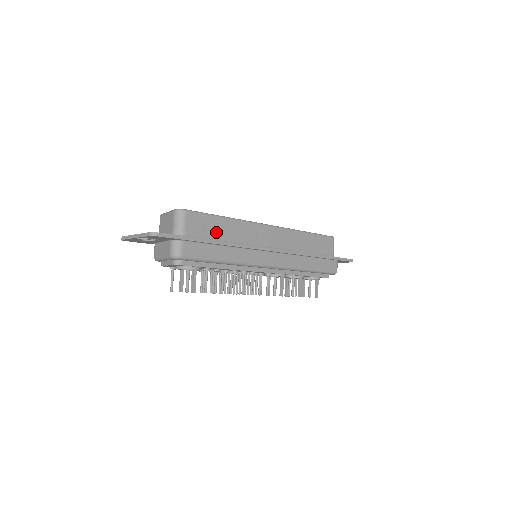
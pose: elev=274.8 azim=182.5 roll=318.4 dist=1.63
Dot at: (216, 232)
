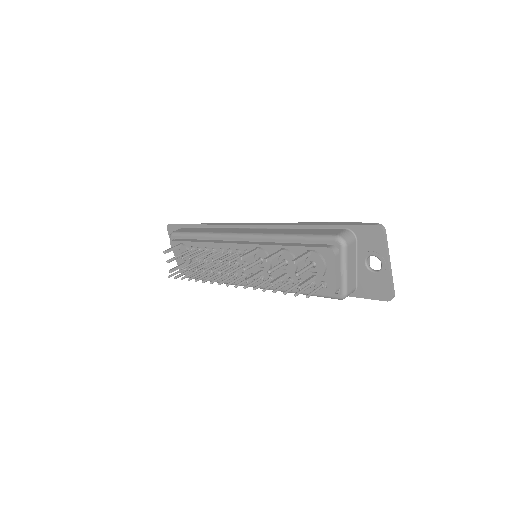
Dot at: occluded
